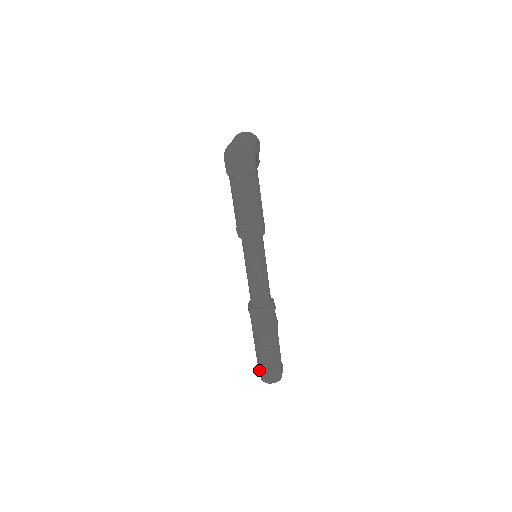
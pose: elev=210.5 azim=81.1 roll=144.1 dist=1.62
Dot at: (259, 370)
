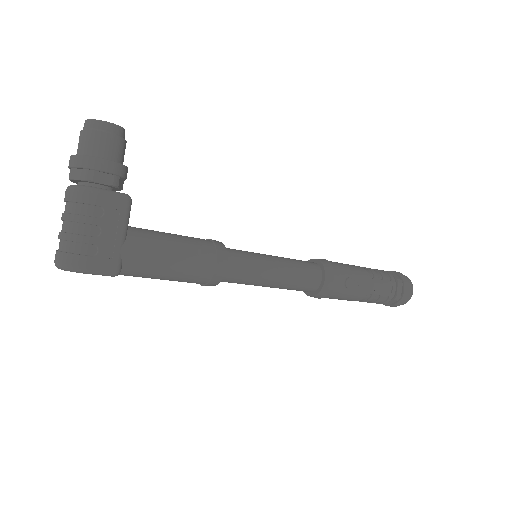
Dot at: occluded
